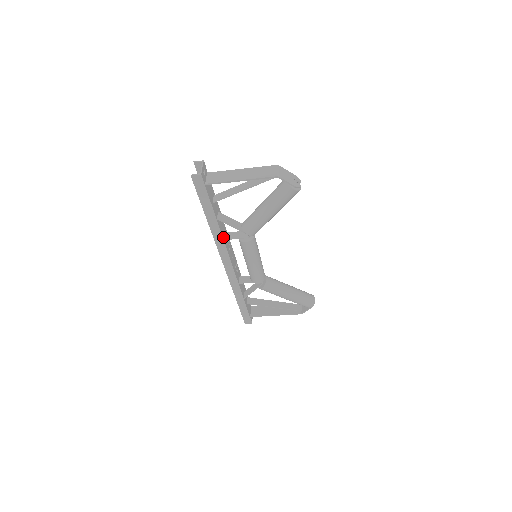
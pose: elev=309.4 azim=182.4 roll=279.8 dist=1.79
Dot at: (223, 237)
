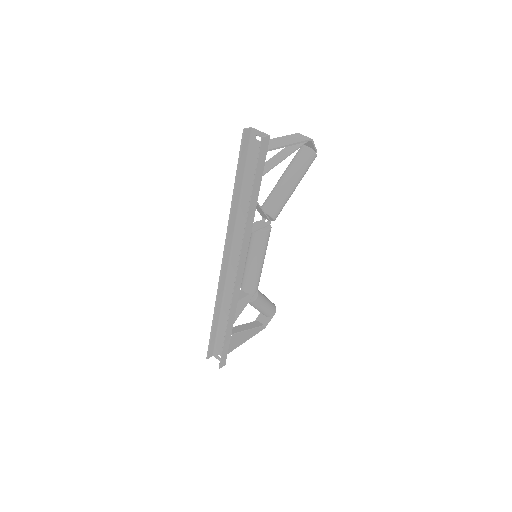
Dot at: (249, 230)
